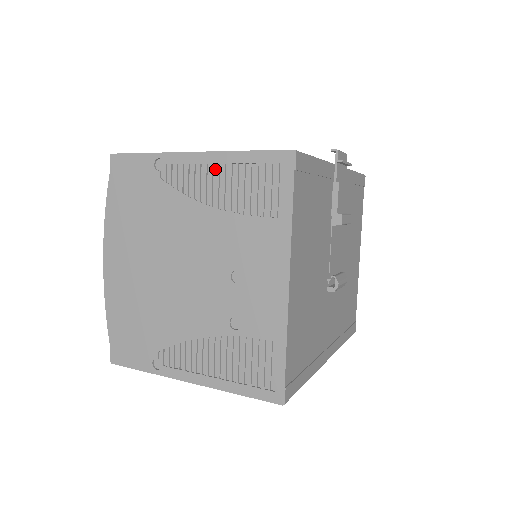
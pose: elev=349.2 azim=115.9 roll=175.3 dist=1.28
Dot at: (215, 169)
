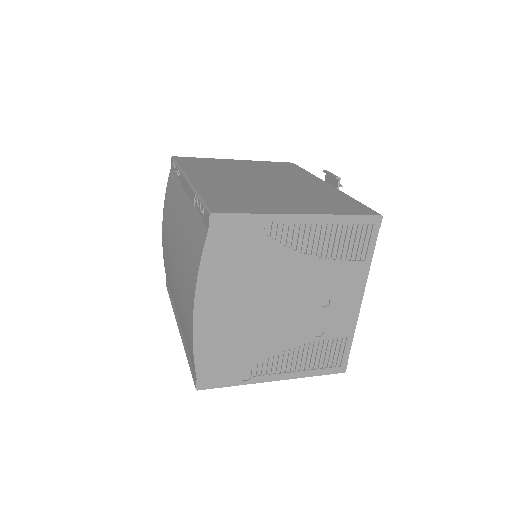
Dot at: (319, 227)
